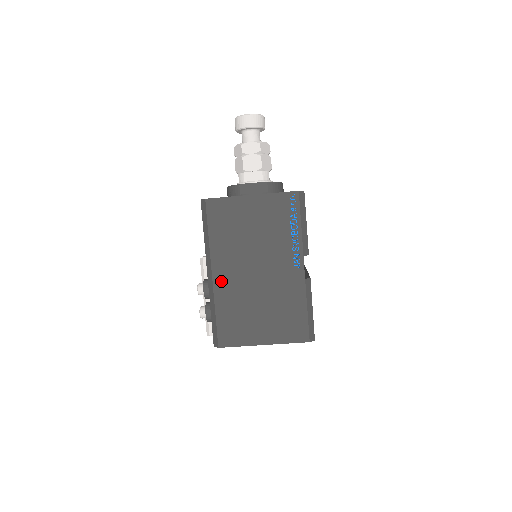
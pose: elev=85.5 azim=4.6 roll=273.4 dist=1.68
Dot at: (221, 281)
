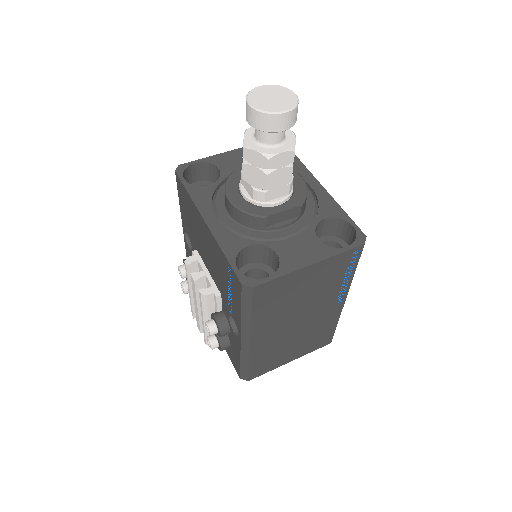
Dot at: (259, 342)
